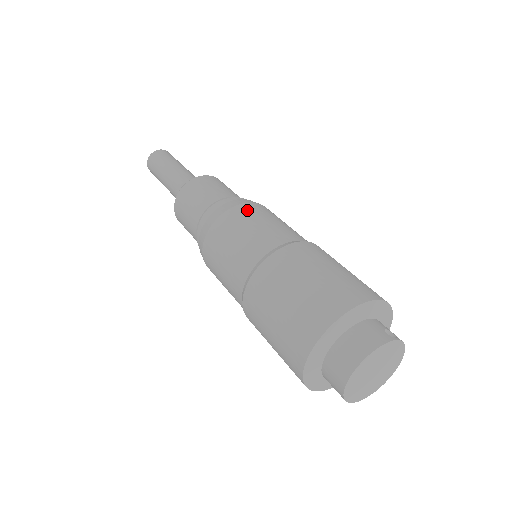
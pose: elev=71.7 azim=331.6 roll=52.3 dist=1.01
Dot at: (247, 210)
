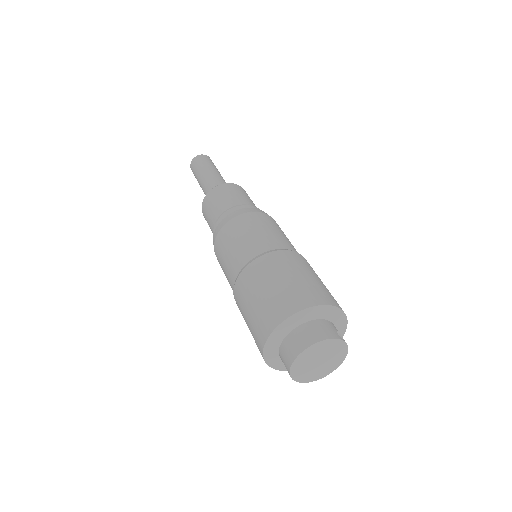
Dot at: (263, 218)
